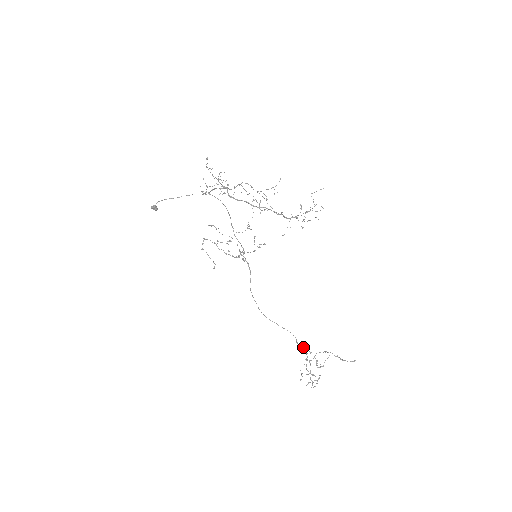
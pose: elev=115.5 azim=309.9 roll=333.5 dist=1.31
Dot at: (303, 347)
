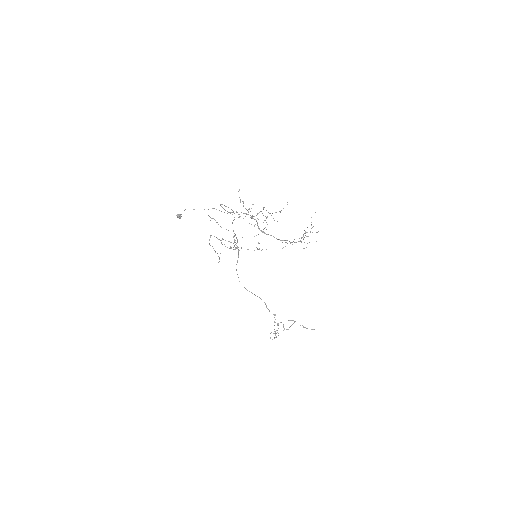
Dot at: occluded
